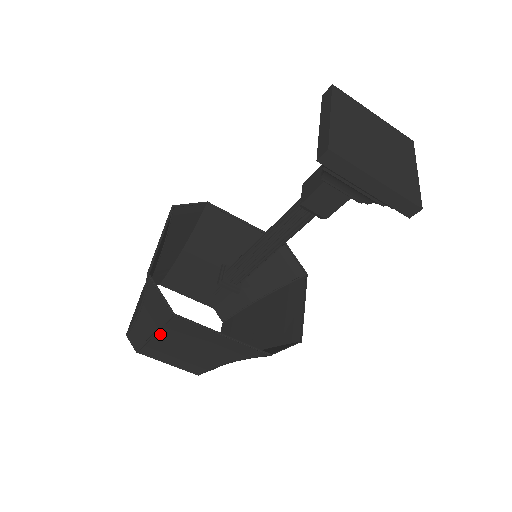
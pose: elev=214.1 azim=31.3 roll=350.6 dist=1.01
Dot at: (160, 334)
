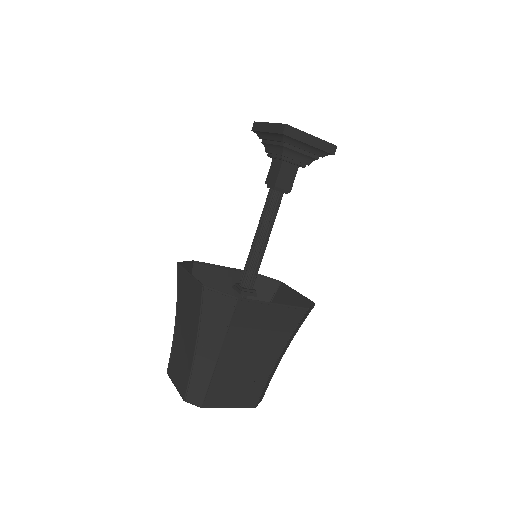
Dot at: (223, 353)
